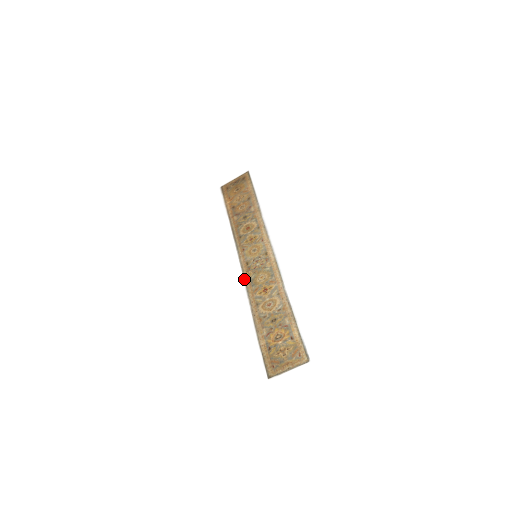
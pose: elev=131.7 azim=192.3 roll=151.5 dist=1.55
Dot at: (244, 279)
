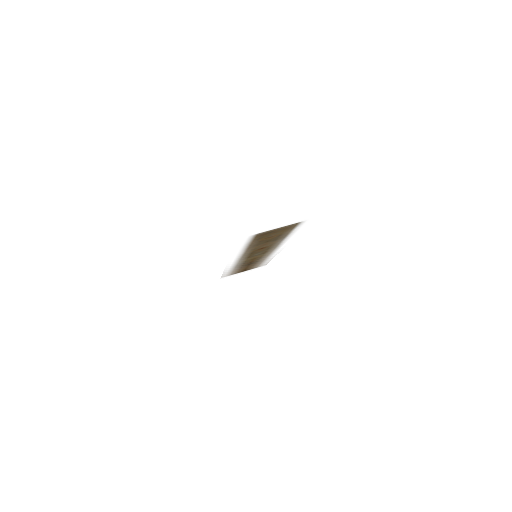
Dot at: (241, 257)
